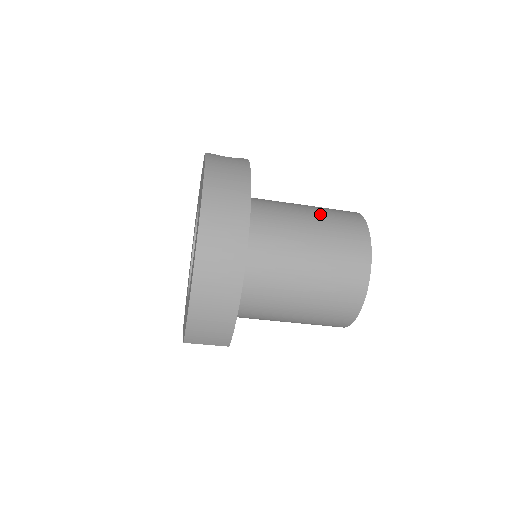
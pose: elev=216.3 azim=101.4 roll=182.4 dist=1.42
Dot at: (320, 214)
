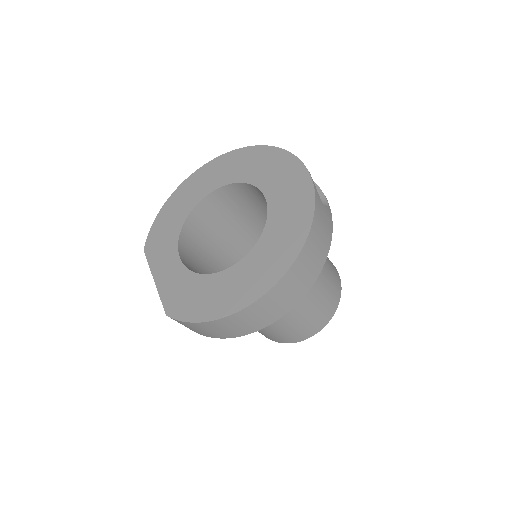
Dot at: (326, 277)
